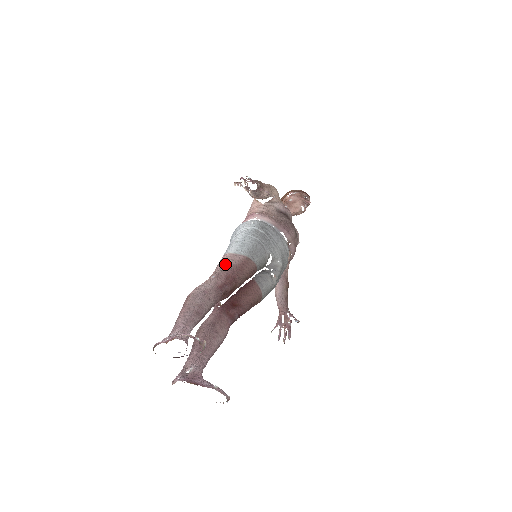
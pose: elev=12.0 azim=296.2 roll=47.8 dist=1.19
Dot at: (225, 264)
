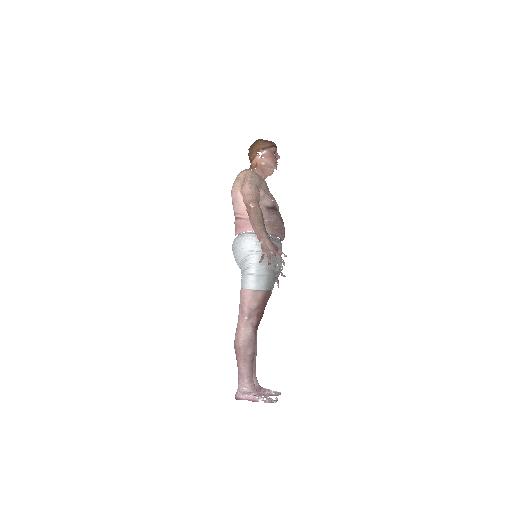
Dot at: (251, 302)
